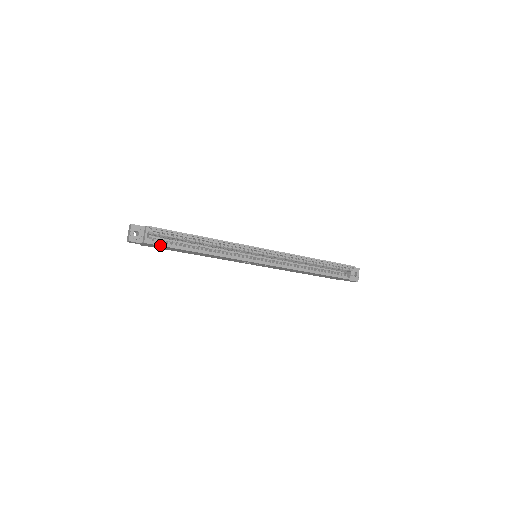
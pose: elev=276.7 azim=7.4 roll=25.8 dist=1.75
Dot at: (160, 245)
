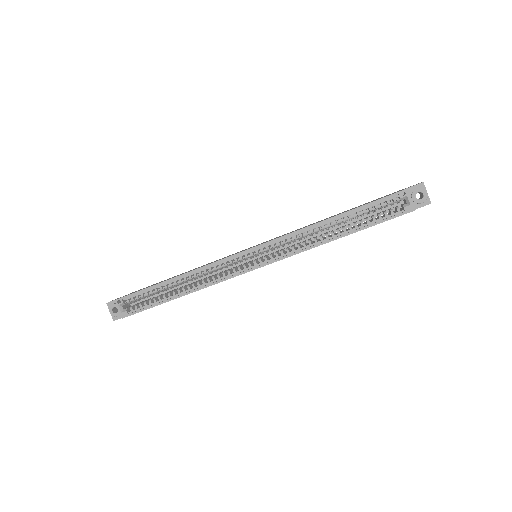
Dot at: (137, 312)
